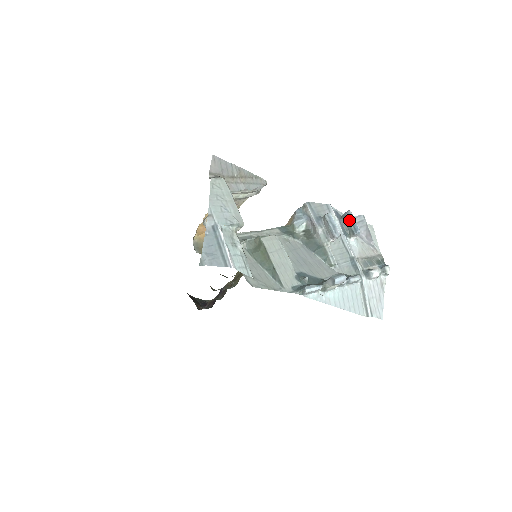
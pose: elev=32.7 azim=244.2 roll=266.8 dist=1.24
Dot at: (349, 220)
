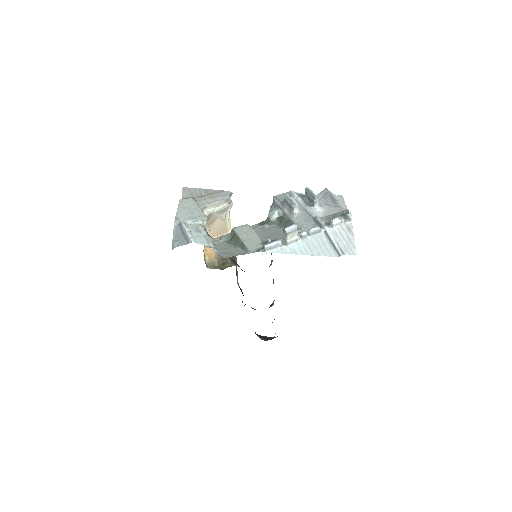
Dot at: (307, 194)
